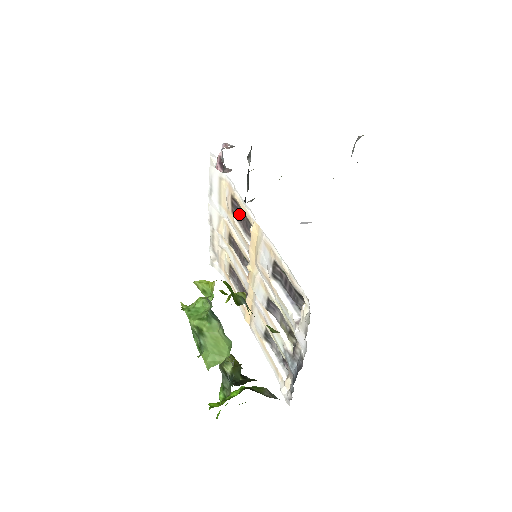
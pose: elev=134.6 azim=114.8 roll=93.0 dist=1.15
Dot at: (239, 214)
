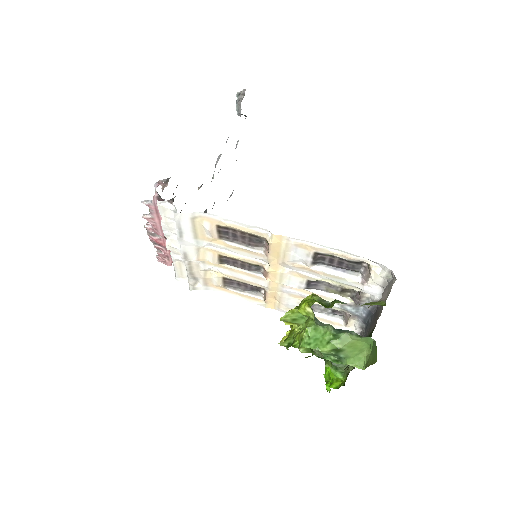
Dot at: (234, 236)
